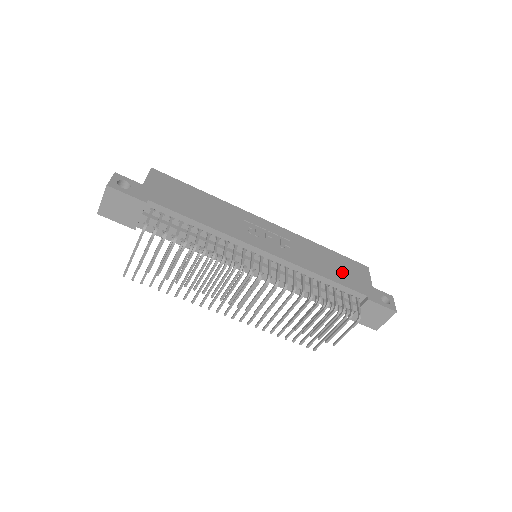
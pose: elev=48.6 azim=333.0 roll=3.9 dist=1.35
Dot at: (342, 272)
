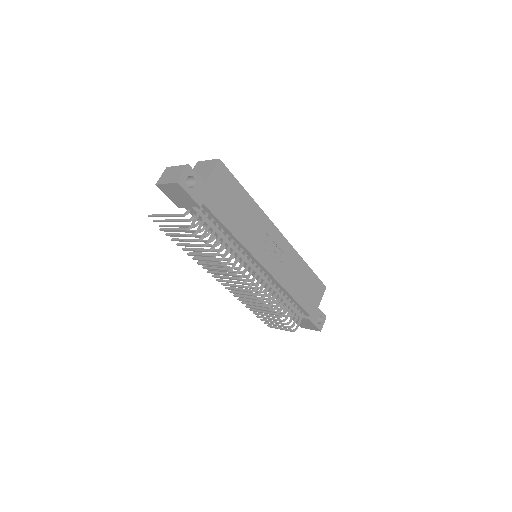
Dot at: (306, 292)
